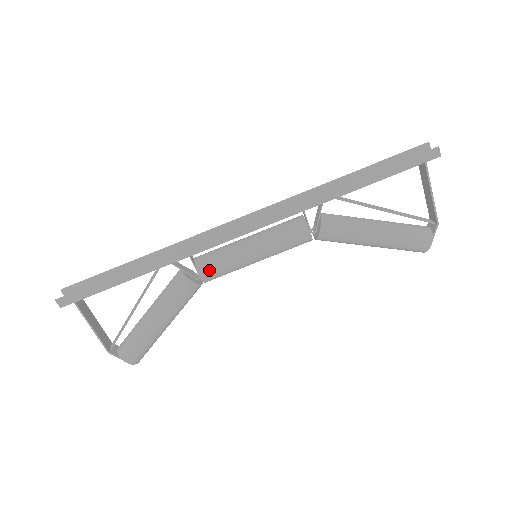
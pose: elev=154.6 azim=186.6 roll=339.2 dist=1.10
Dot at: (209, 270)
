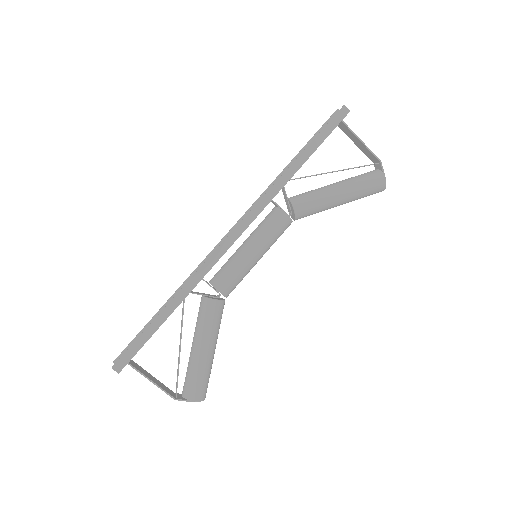
Dot at: (224, 283)
